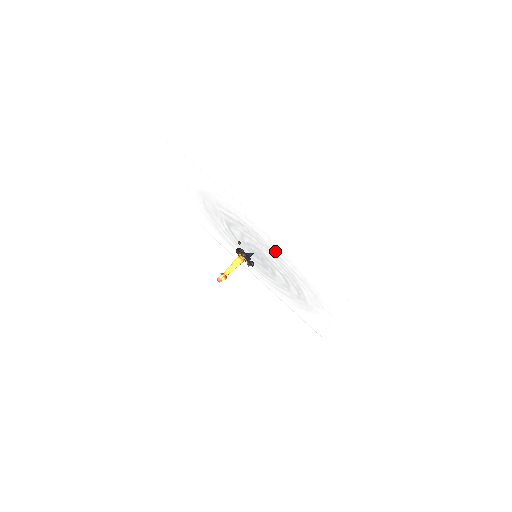
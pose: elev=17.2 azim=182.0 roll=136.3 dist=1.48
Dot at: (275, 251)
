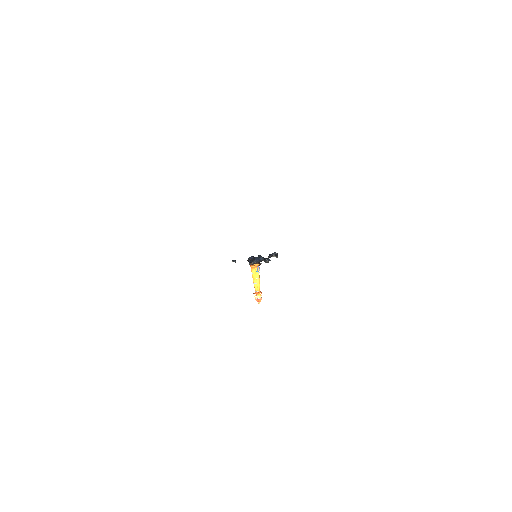
Dot at: occluded
